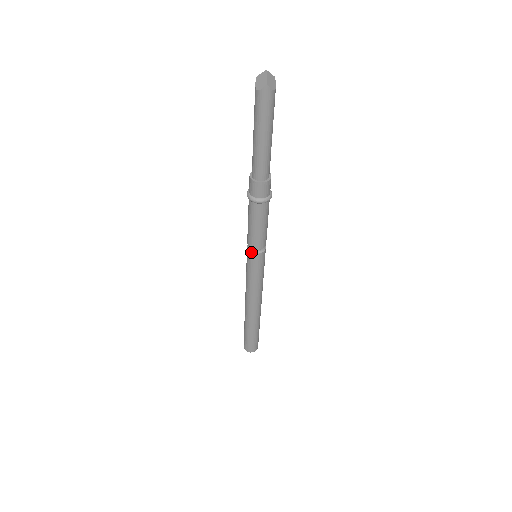
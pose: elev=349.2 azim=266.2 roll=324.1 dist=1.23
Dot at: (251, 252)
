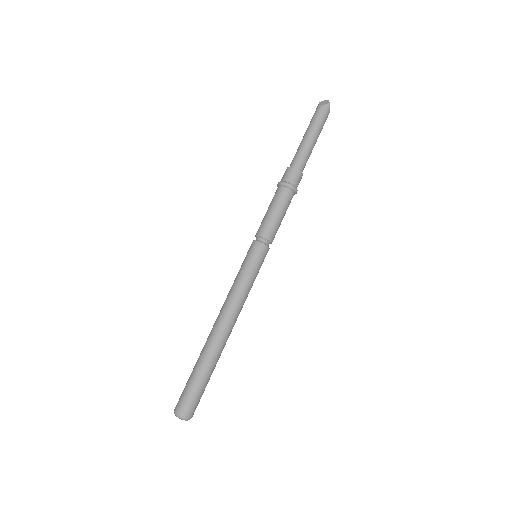
Dot at: (260, 242)
